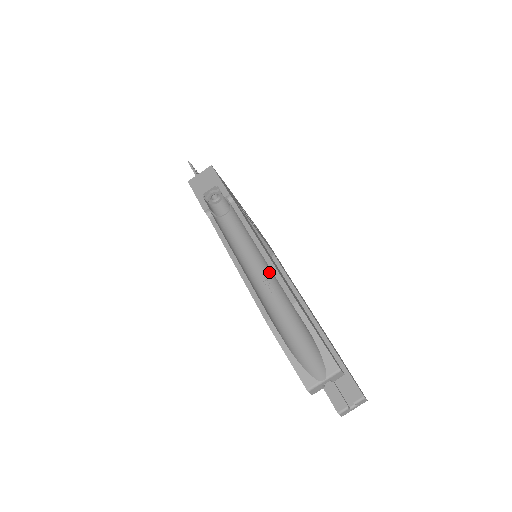
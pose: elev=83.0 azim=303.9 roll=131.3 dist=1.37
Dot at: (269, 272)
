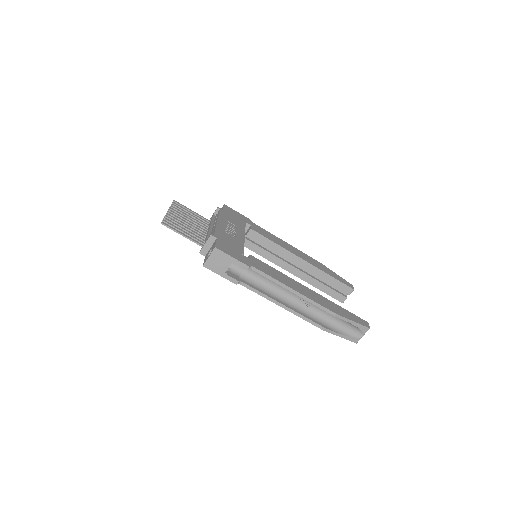
Dot at: occluded
